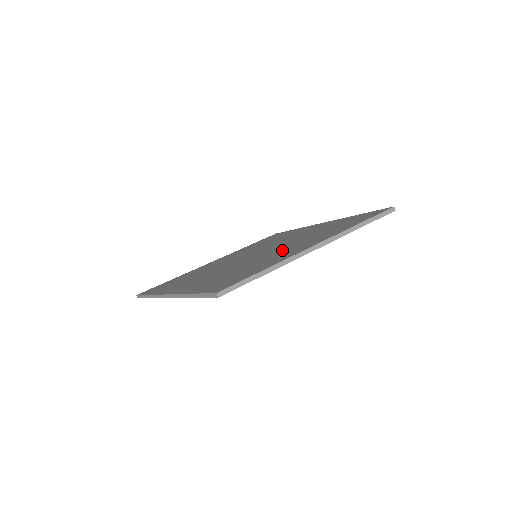
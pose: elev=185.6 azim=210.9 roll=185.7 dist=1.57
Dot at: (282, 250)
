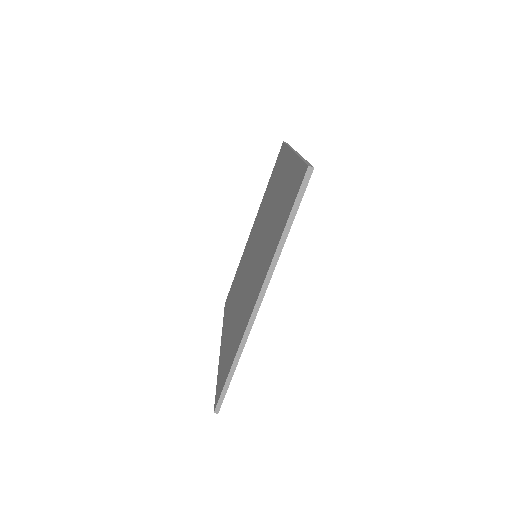
Dot at: (253, 281)
